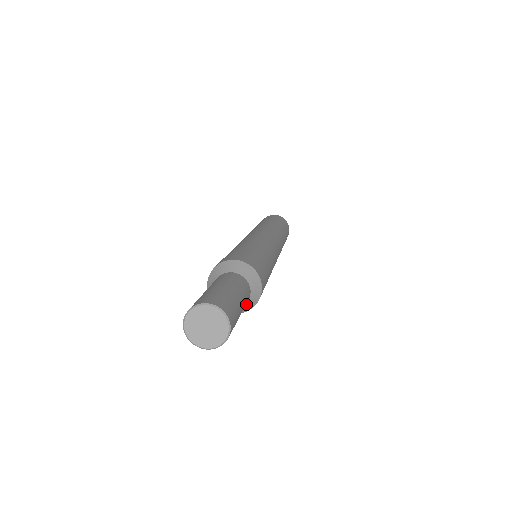
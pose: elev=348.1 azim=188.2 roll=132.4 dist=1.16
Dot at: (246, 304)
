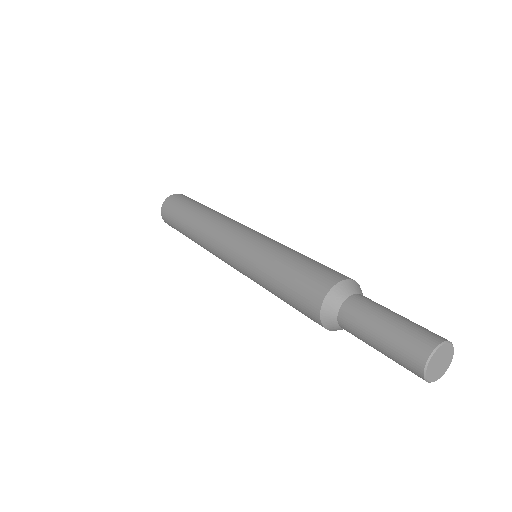
Dot at: occluded
